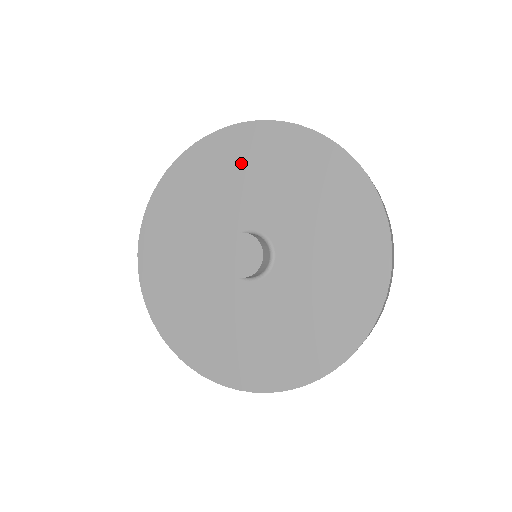
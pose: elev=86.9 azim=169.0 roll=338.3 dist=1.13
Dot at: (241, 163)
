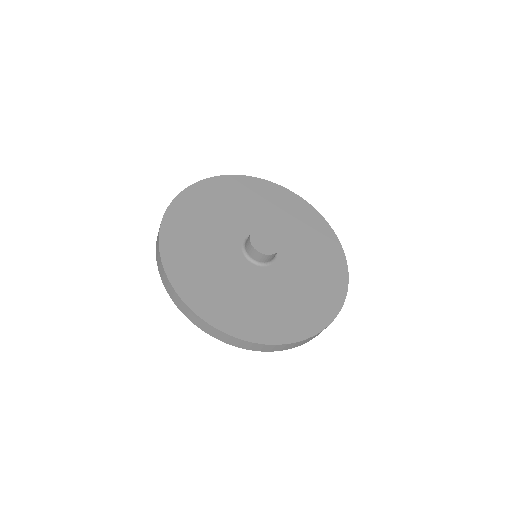
Dot at: (256, 197)
